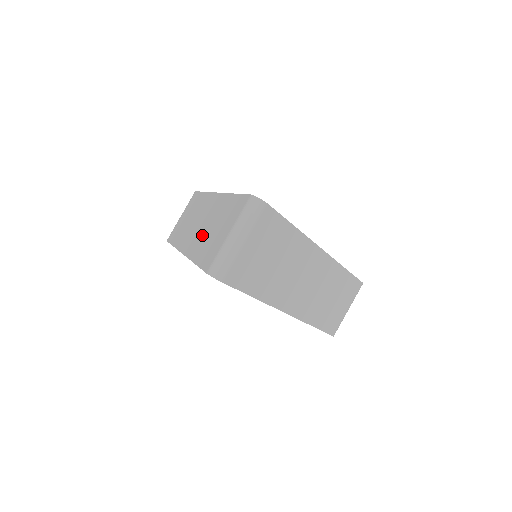
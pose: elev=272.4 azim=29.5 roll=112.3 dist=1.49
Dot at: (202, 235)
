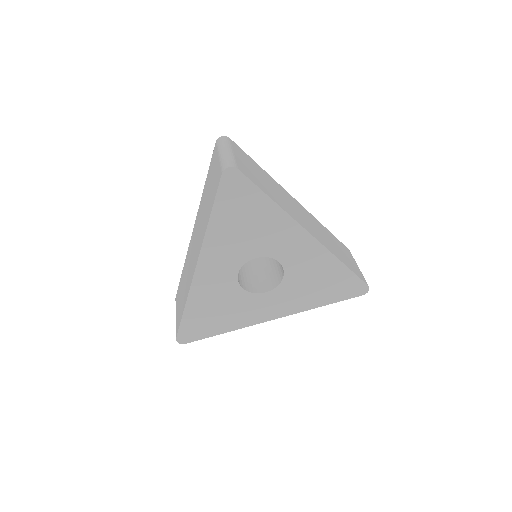
Dot at: (202, 223)
